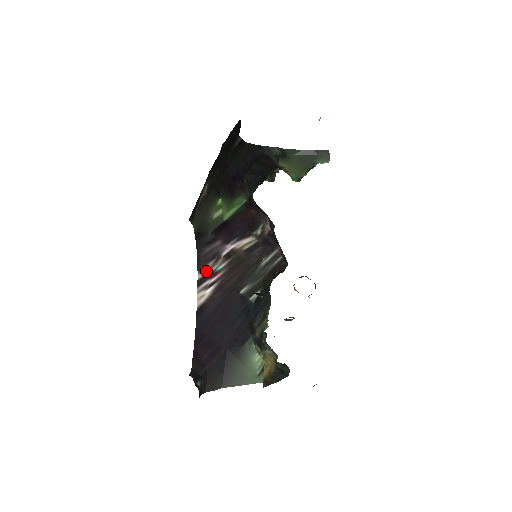
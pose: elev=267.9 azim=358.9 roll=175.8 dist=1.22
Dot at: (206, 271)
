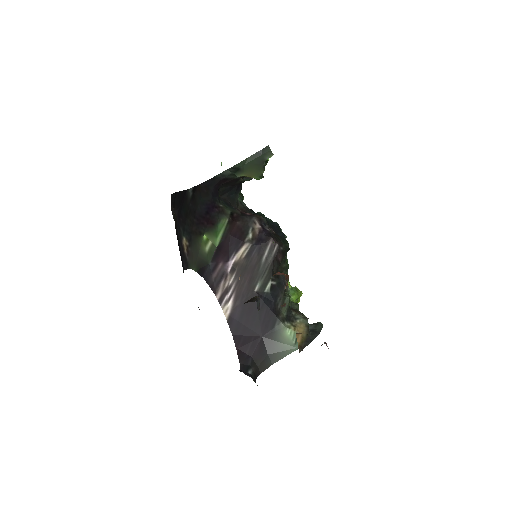
Dot at: (221, 290)
